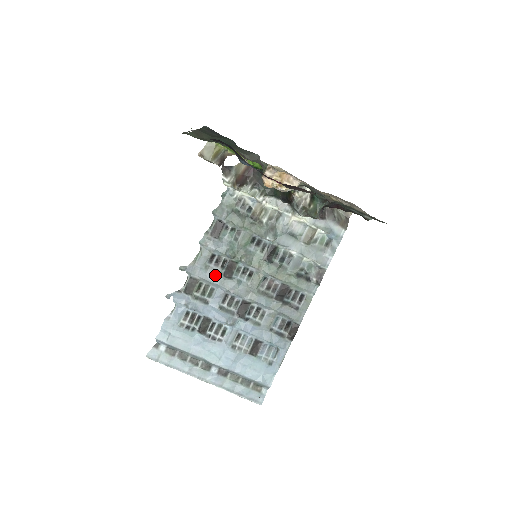
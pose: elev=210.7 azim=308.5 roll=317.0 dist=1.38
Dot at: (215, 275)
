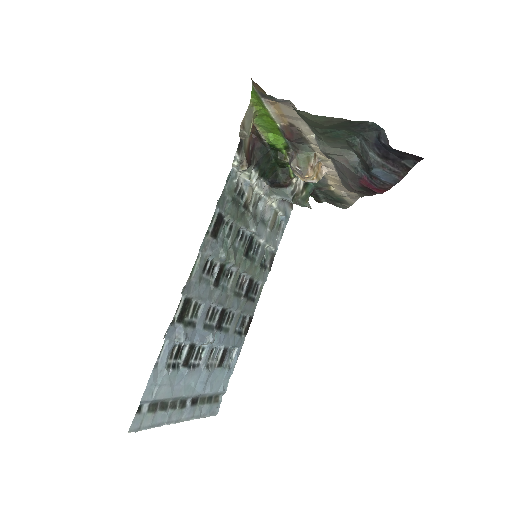
Dot at: (206, 287)
